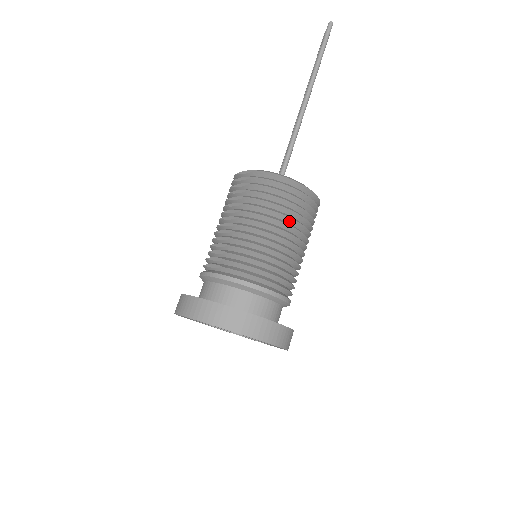
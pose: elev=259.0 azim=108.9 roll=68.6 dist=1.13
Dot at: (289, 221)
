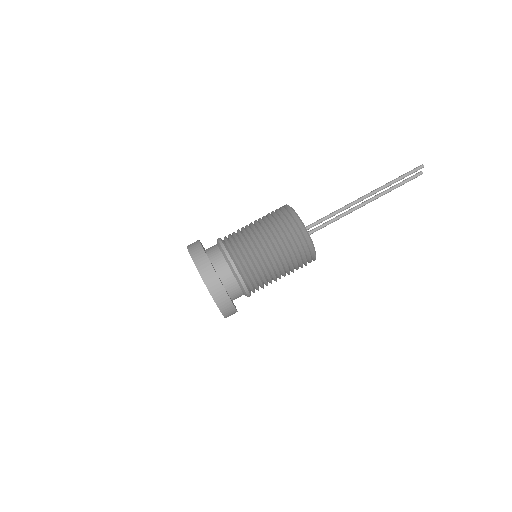
Dot at: (278, 238)
